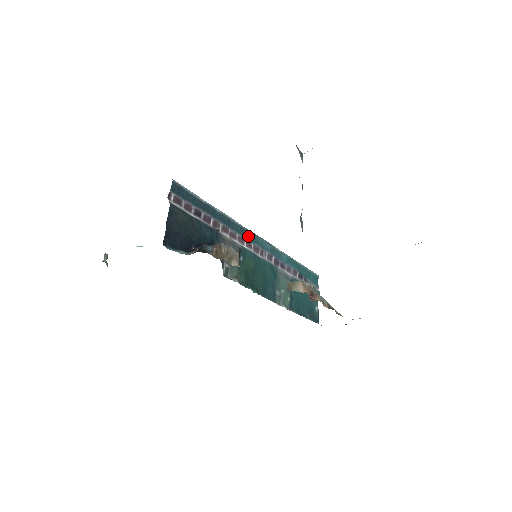
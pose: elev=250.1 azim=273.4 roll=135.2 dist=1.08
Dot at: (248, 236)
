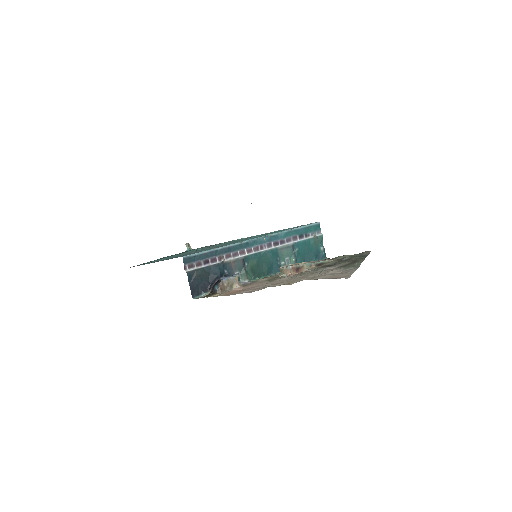
Dot at: (247, 245)
